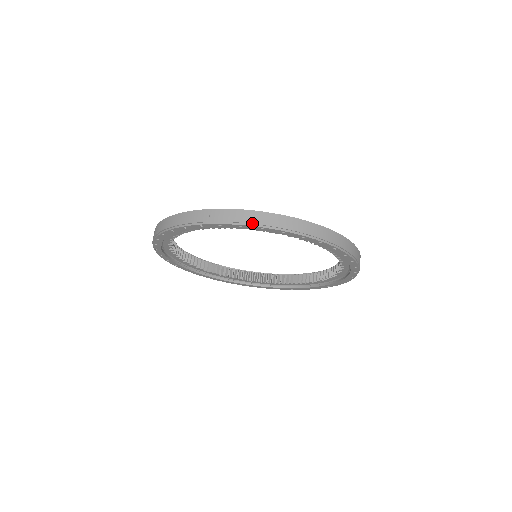
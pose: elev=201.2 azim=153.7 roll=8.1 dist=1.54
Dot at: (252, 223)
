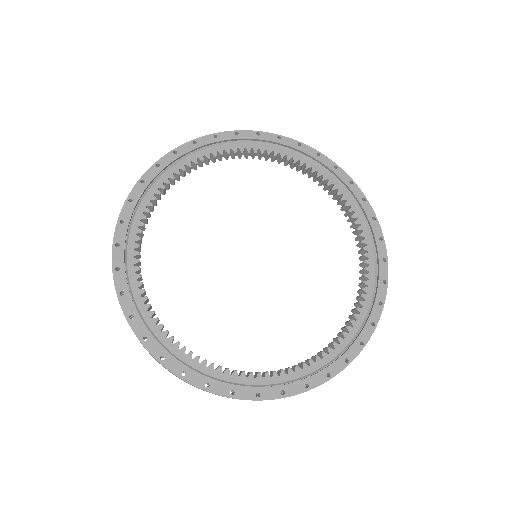
Dot at: (146, 171)
